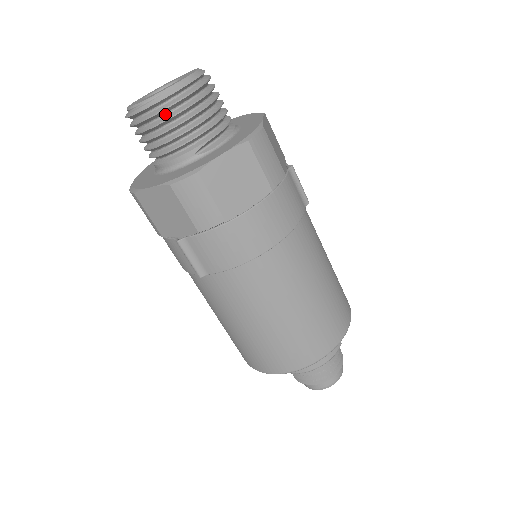
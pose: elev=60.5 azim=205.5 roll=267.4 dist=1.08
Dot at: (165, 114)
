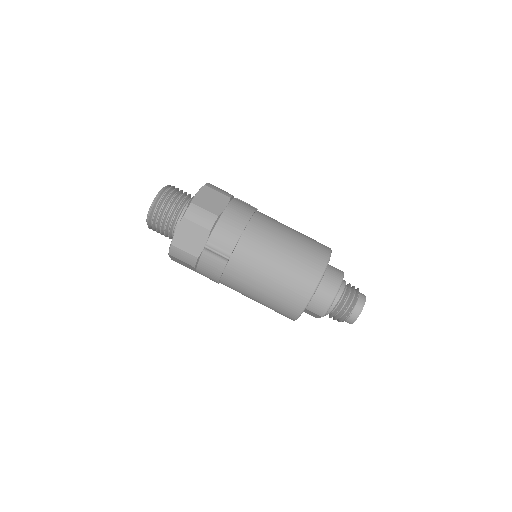
Dot at: (164, 202)
